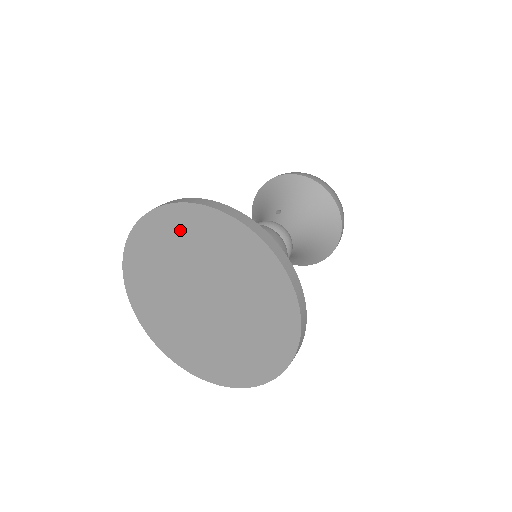
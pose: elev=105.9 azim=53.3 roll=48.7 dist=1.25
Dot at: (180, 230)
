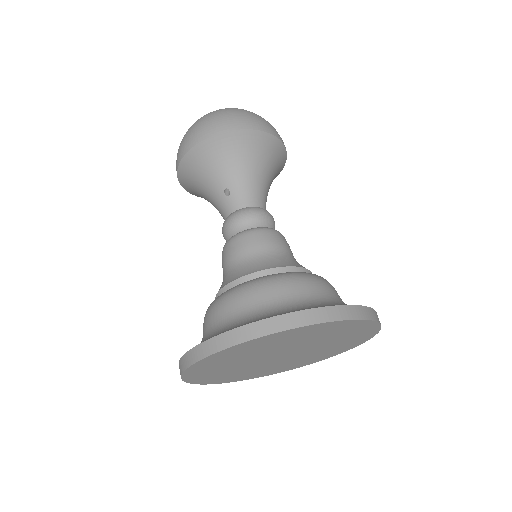
Dot at: (231, 356)
